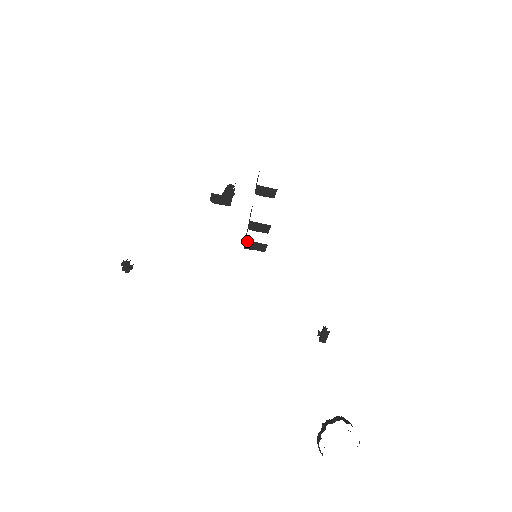
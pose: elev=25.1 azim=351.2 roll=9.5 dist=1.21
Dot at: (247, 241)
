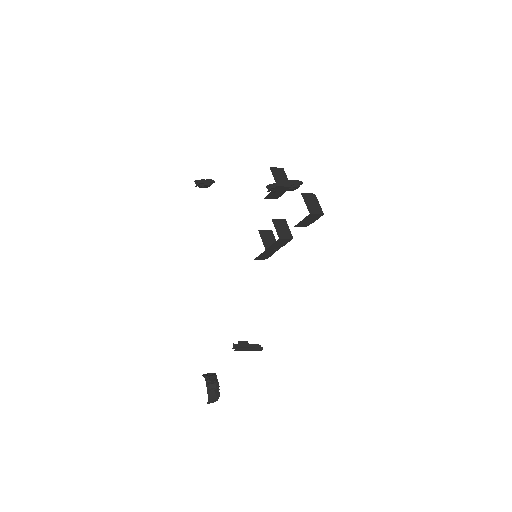
Dot at: occluded
